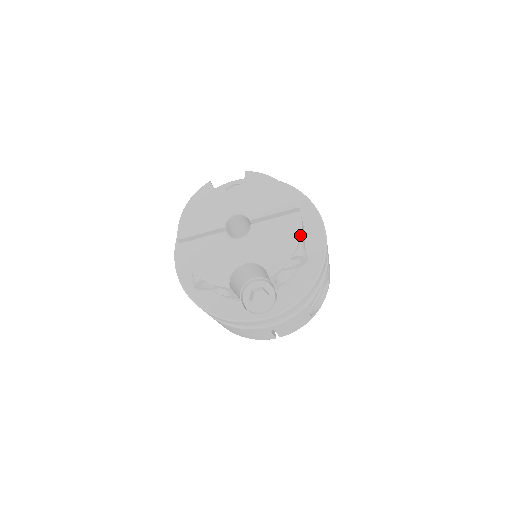
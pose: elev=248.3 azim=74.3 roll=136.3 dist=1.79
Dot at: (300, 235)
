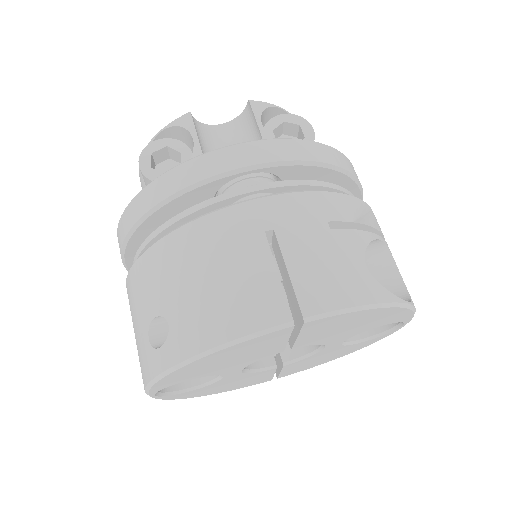
Dot at: occluded
